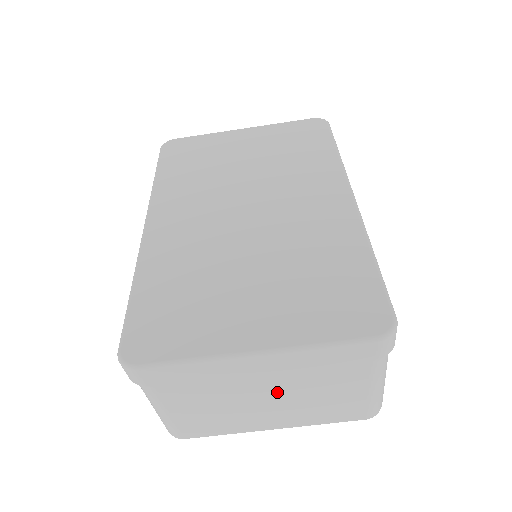
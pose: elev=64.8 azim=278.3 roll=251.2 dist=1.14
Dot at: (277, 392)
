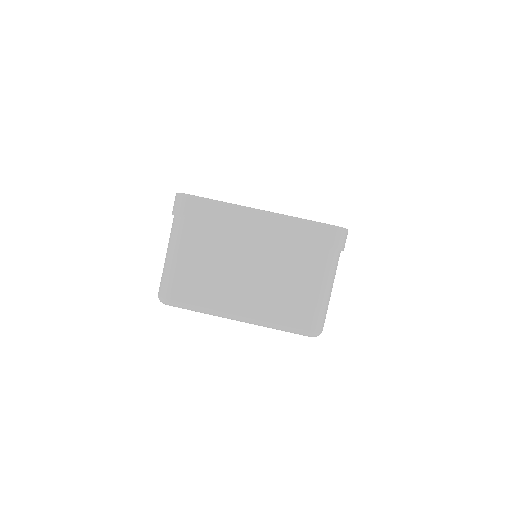
Dot at: (258, 263)
